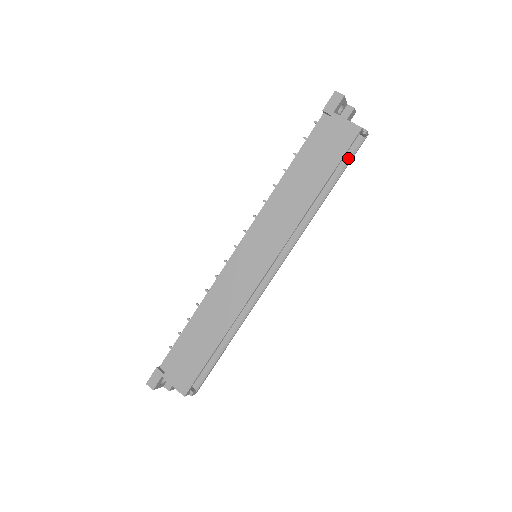
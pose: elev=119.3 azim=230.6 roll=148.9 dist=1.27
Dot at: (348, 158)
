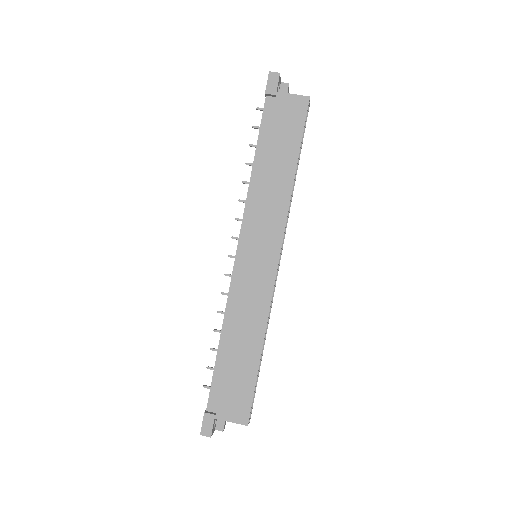
Dot at: occluded
